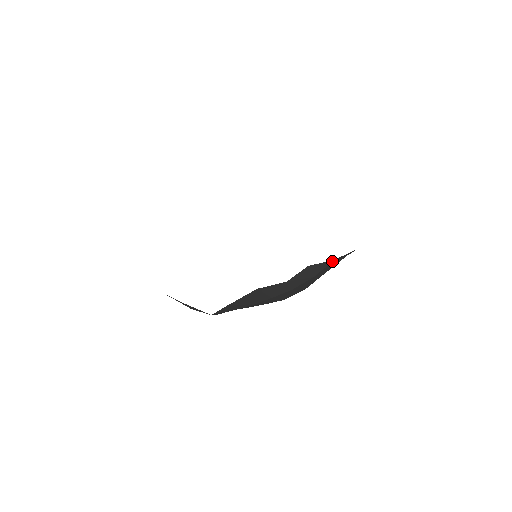
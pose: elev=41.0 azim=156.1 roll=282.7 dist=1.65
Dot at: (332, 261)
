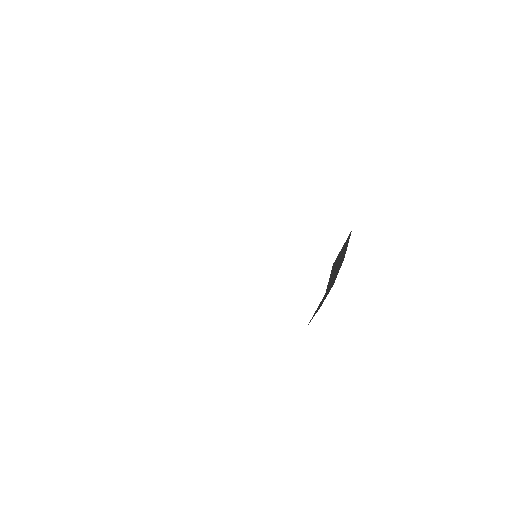
Dot at: (350, 233)
